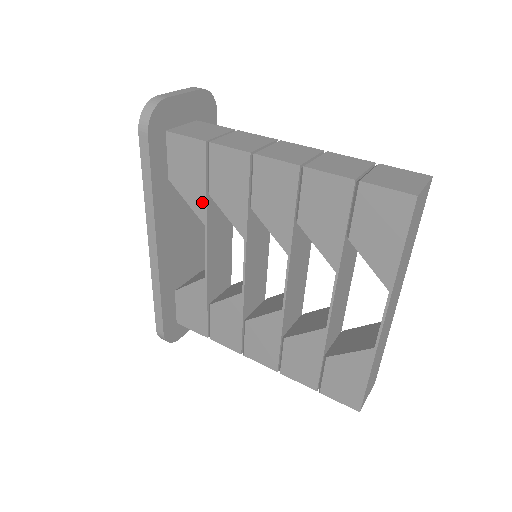
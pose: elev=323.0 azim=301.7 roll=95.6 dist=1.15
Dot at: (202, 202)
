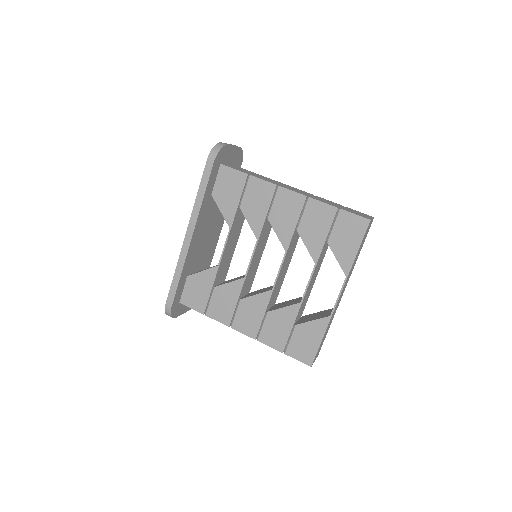
Dot at: (233, 212)
